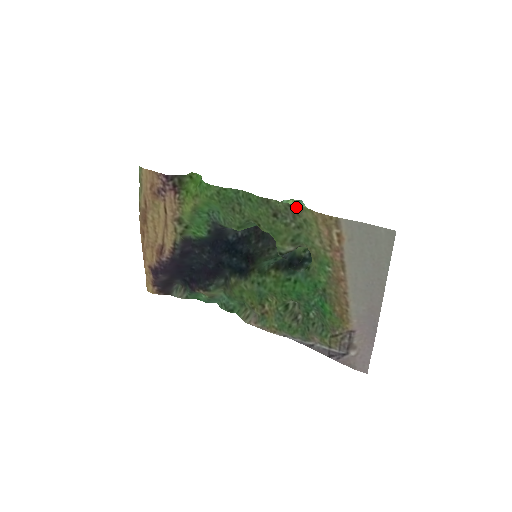
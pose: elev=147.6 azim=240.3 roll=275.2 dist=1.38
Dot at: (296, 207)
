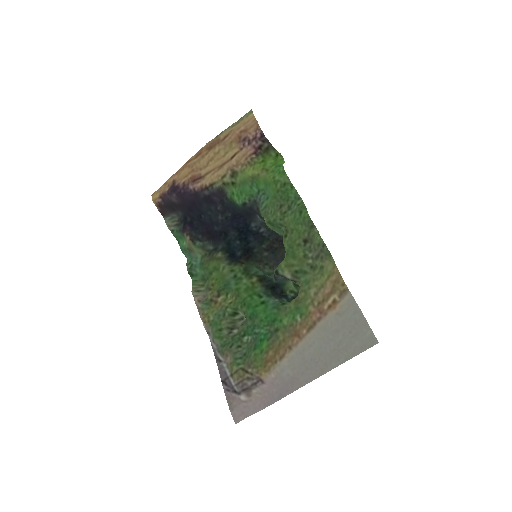
Dot at: (327, 251)
